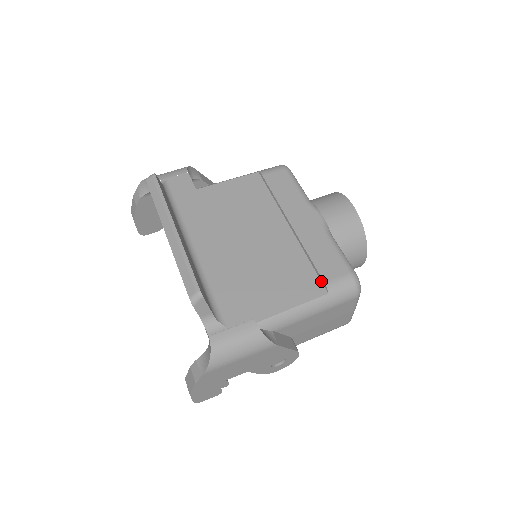
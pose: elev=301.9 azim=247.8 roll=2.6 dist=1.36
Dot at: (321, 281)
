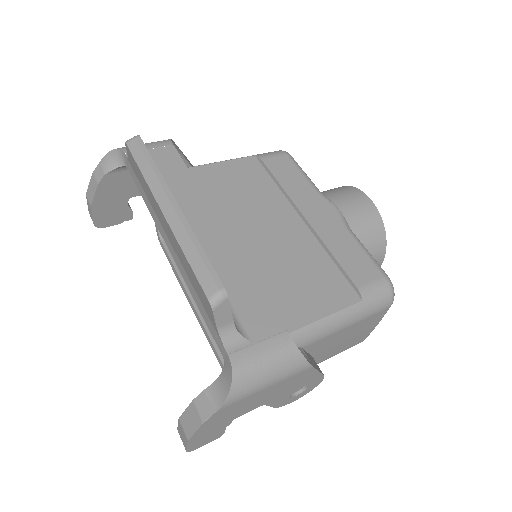
Dot at: (351, 285)
